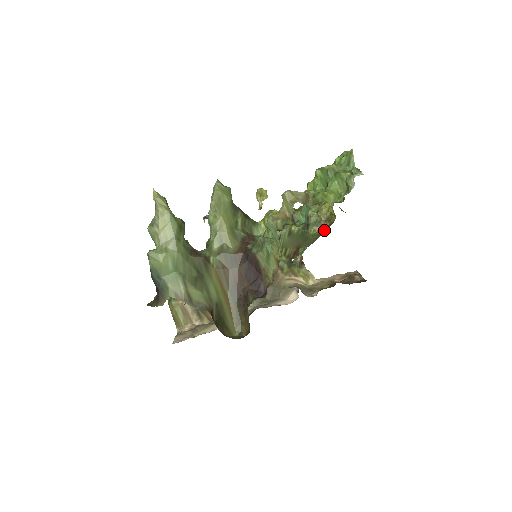
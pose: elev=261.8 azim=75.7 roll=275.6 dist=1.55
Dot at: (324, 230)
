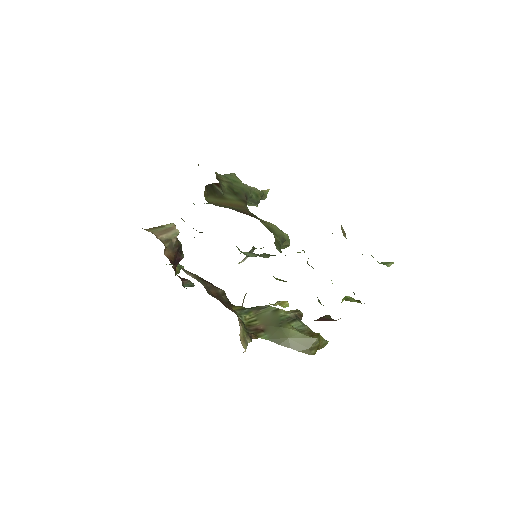
Dot at: (297, 345)
